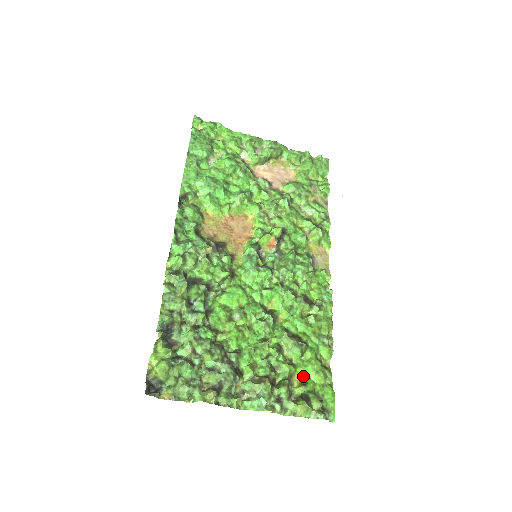
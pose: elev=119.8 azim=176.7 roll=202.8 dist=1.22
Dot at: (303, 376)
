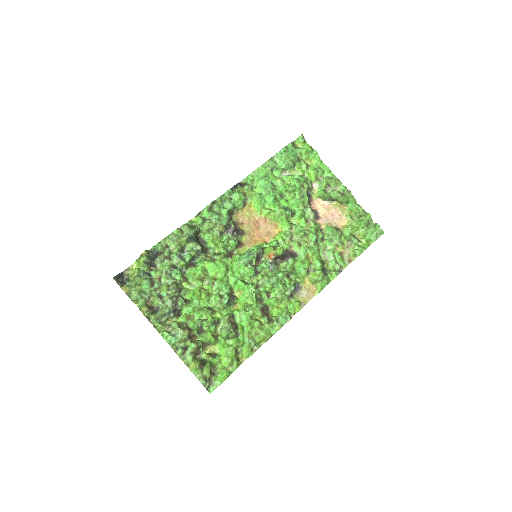
Dot at: (218, 351)
